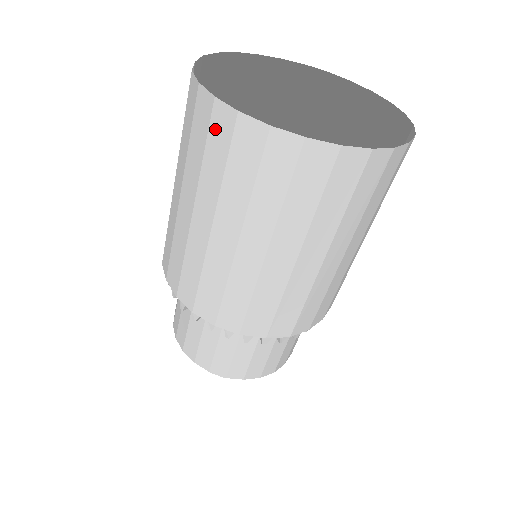
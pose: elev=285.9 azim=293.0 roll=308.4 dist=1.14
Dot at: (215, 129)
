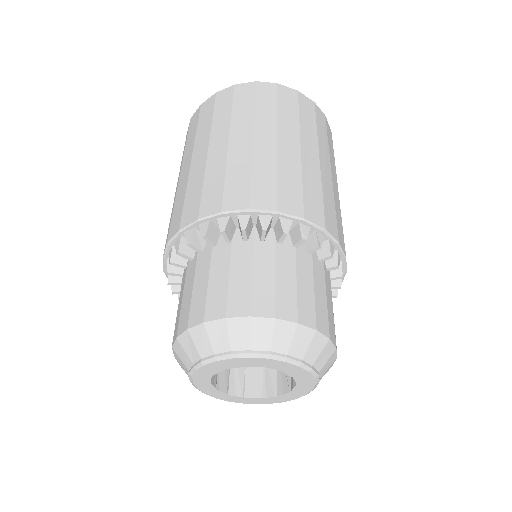
Dot at: (220, 101)
